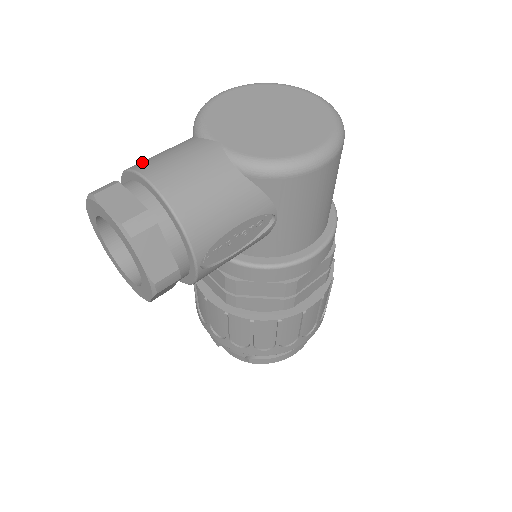
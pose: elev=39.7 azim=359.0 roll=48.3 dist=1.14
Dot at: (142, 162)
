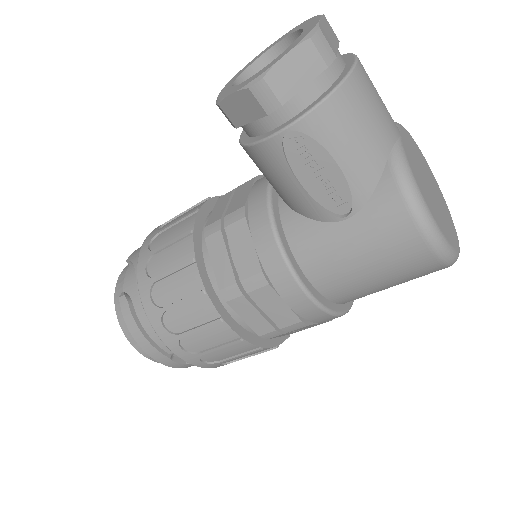
Dot at: occluded
